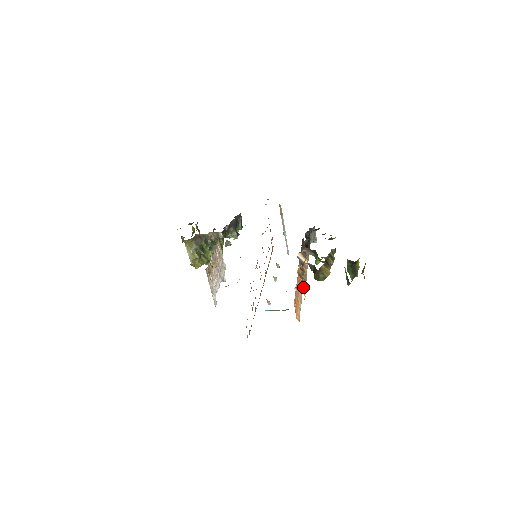
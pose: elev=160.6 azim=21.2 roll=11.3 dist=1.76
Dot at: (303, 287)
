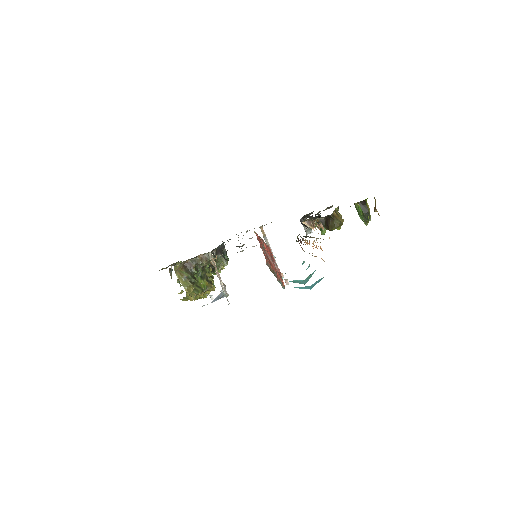
Dot at: occluded
